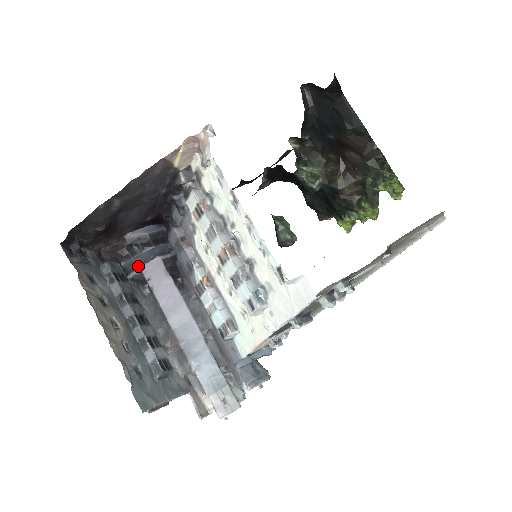
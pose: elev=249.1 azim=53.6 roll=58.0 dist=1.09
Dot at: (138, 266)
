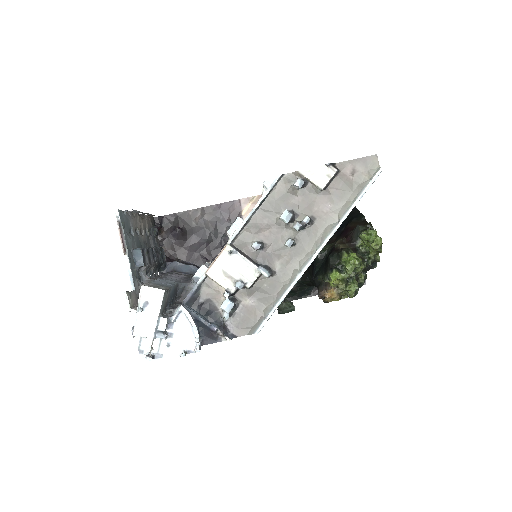
Dot at: (174, 271)
